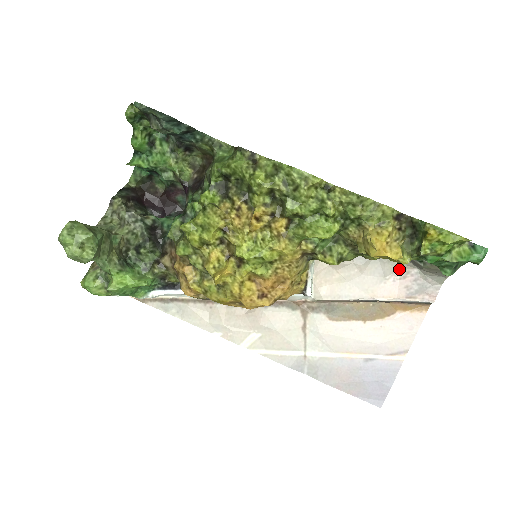
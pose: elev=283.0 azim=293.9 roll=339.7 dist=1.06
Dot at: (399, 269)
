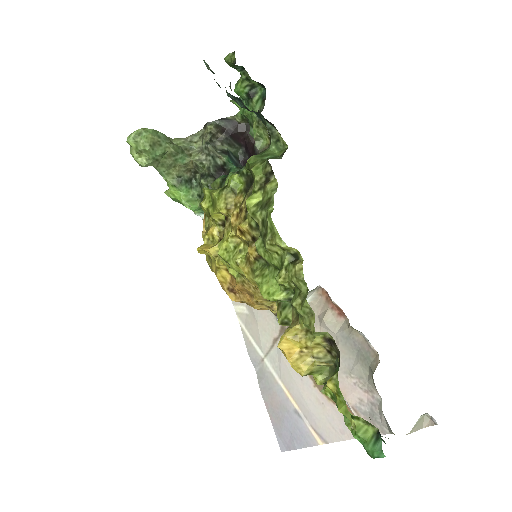
Dot at: (367, 380)
